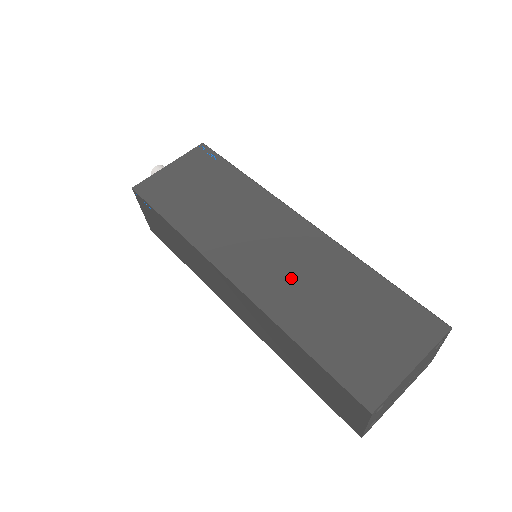
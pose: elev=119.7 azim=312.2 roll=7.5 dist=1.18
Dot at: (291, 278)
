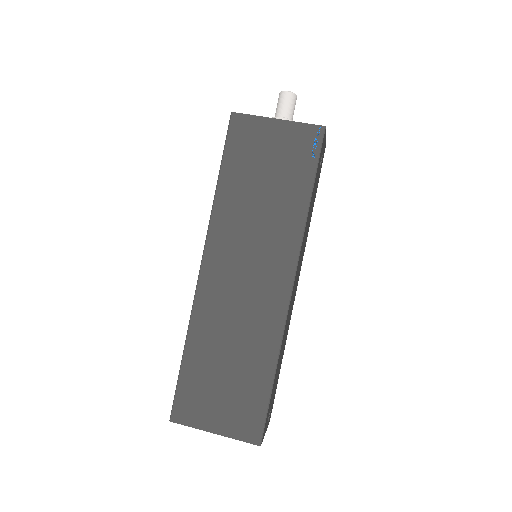
Dot at: (229, 313)
